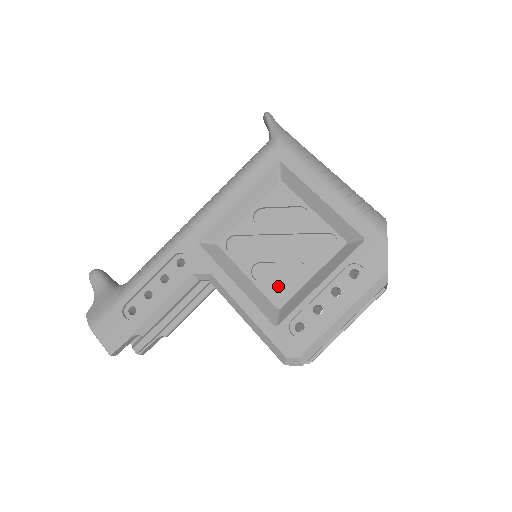
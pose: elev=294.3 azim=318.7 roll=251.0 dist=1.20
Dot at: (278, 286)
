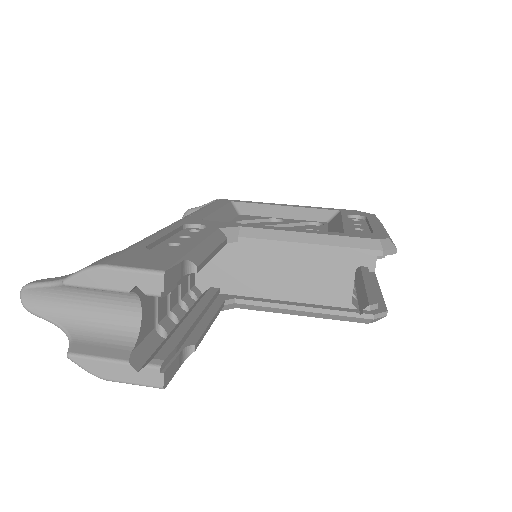
Dot at: occluded
